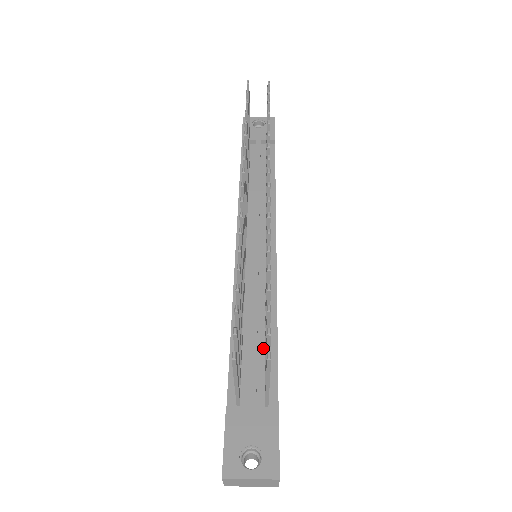
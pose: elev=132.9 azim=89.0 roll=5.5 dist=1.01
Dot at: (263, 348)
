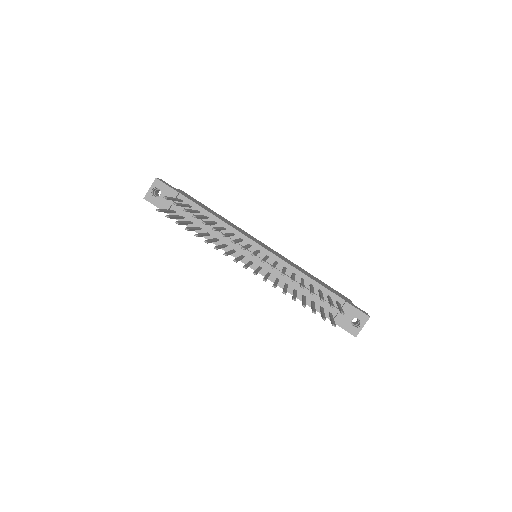
Dot at: occluded
